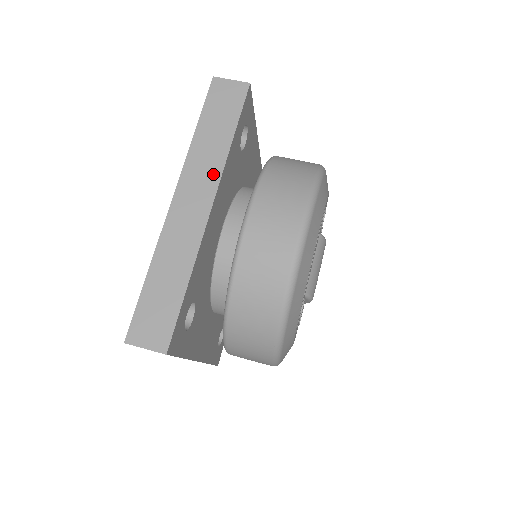
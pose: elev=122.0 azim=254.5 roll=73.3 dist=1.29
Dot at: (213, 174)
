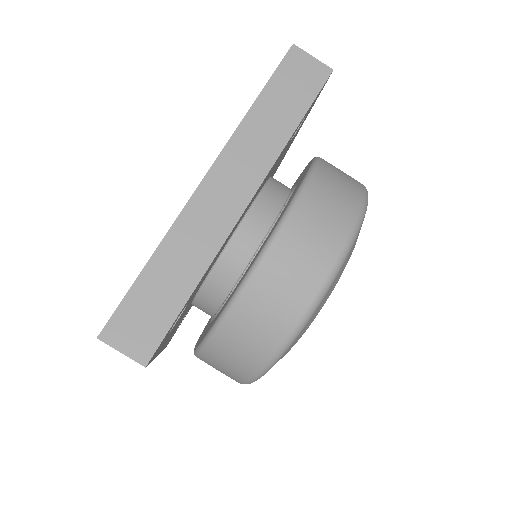
Dot at: occluded
